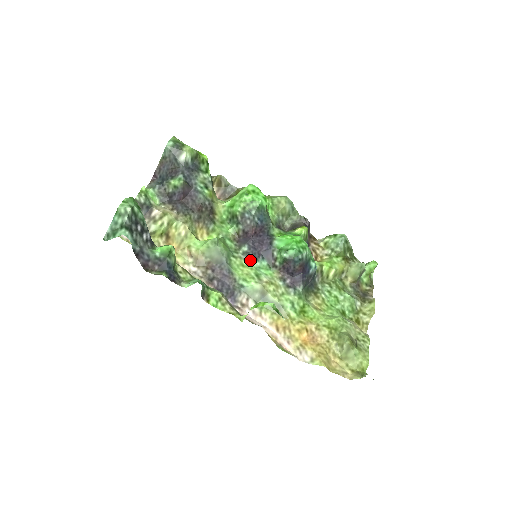
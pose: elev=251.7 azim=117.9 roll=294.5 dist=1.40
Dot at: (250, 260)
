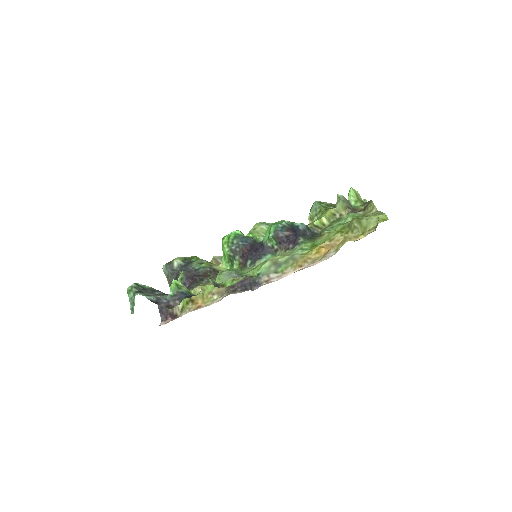
Dot at: (256, 263)
